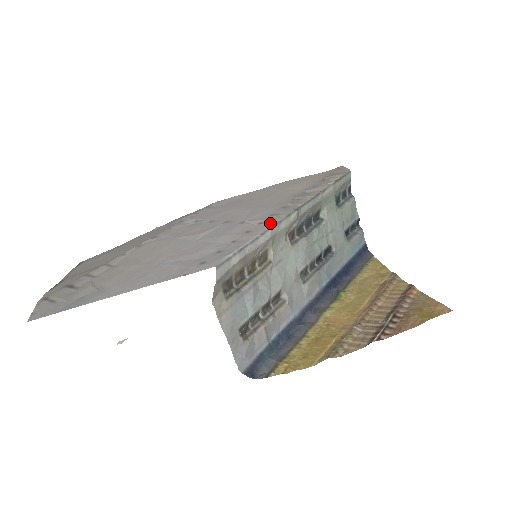
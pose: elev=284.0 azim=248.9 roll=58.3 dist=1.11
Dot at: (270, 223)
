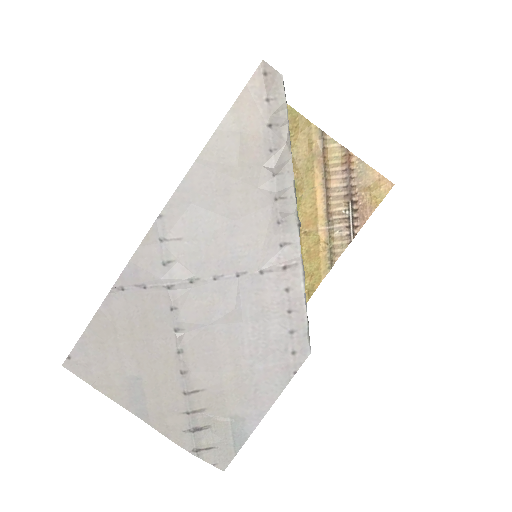
Dot at: (296, 266)
